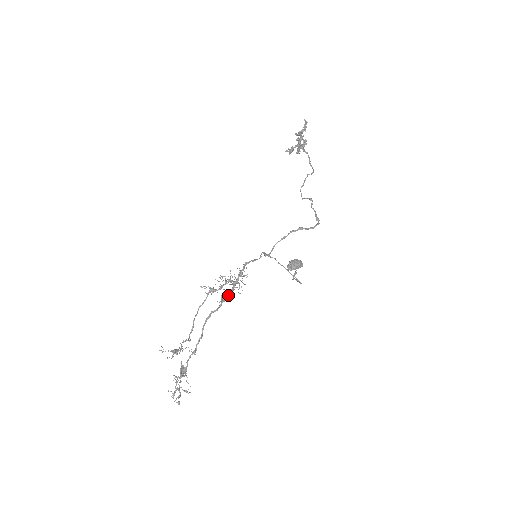
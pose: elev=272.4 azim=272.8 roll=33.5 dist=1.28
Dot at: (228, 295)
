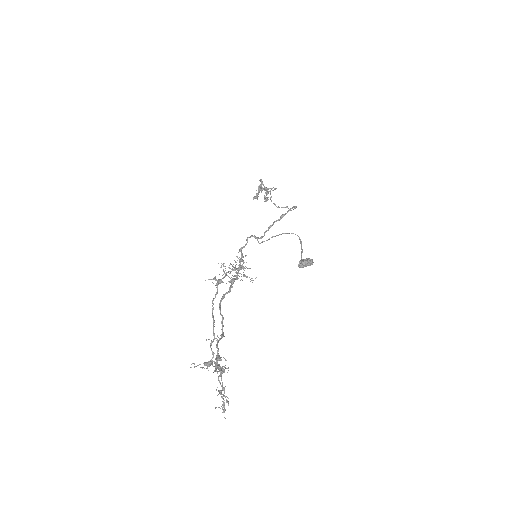
Dot at: (236, 278)
